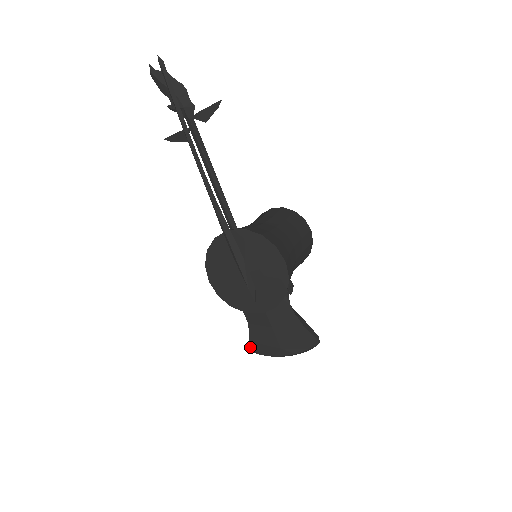
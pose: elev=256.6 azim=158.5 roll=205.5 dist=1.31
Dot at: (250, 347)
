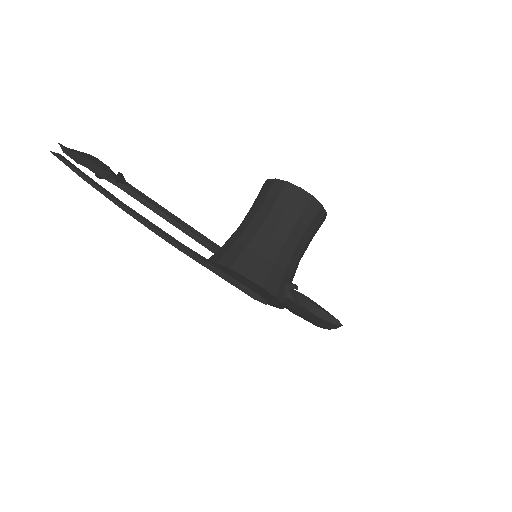
Dot at: occluded
